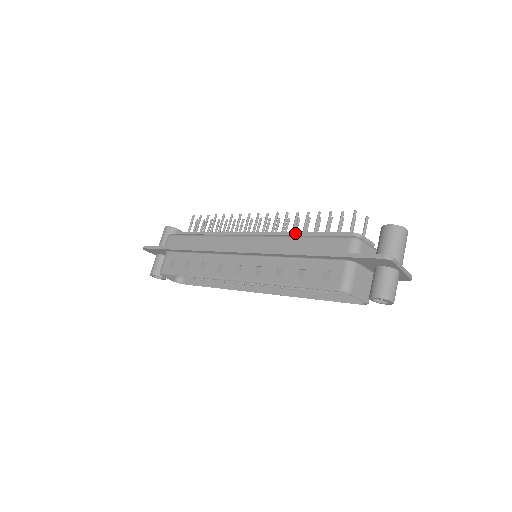
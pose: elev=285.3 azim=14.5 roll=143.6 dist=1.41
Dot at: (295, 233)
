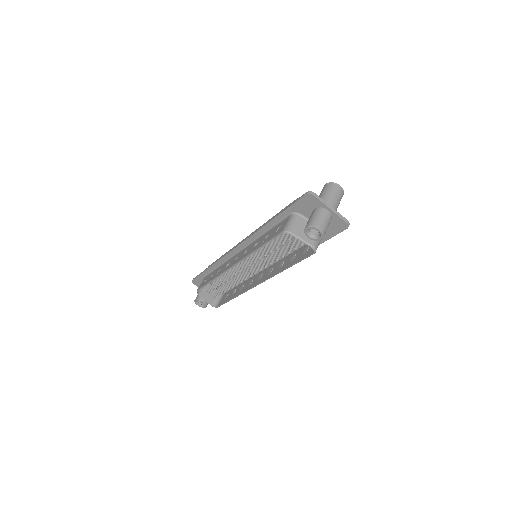
Dot at: occluded
